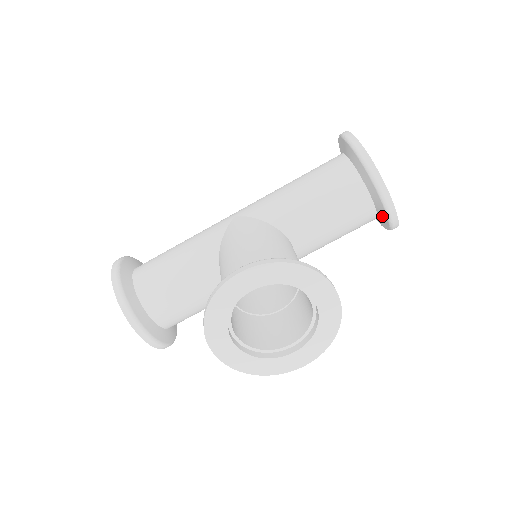
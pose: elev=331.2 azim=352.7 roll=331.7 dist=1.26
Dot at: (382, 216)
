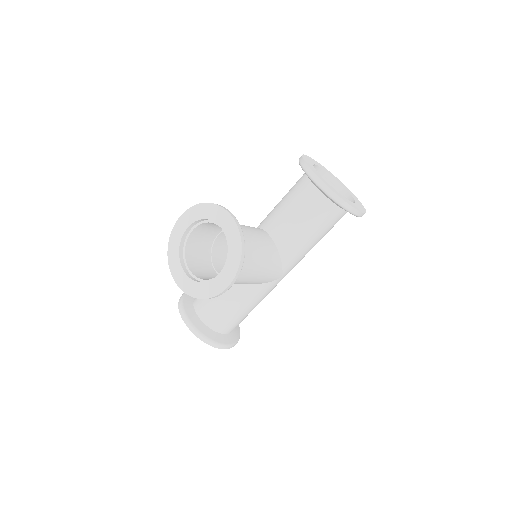
Dot at: (325, 195)
